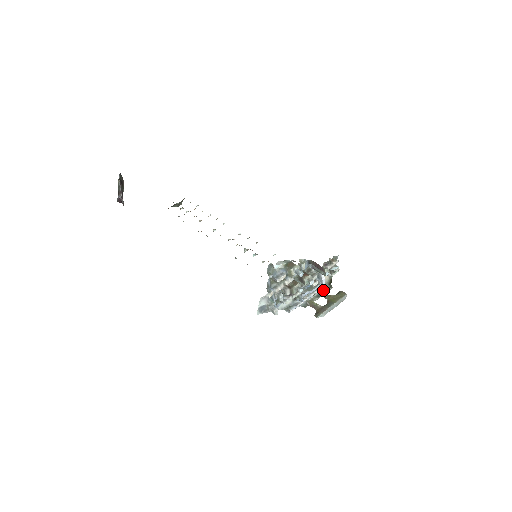
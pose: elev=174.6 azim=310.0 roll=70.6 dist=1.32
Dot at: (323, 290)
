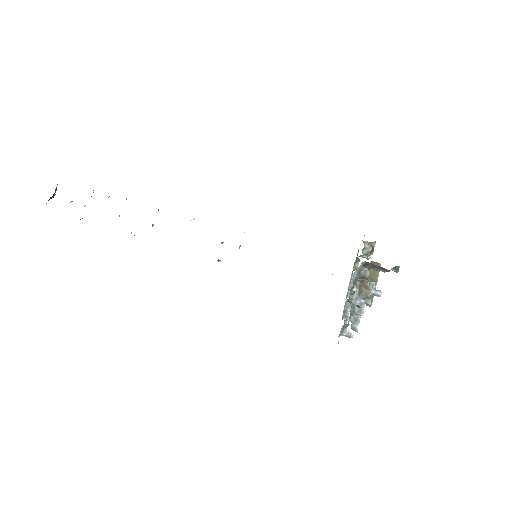
Dot at: occluded
